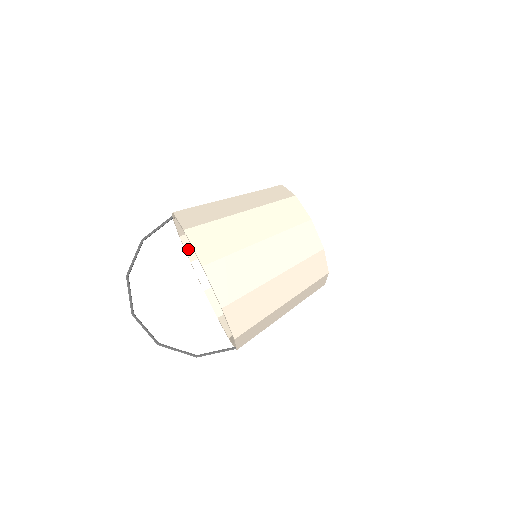
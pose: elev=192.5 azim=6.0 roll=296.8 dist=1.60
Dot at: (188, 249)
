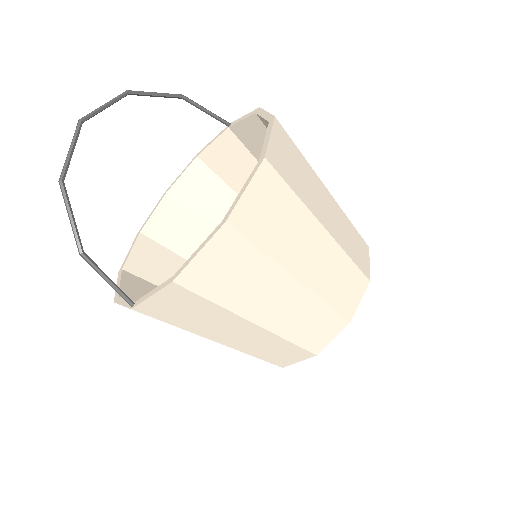
Dot at: (184, 178)
